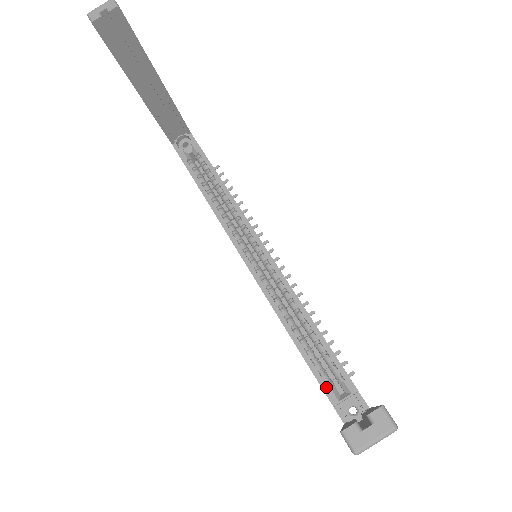
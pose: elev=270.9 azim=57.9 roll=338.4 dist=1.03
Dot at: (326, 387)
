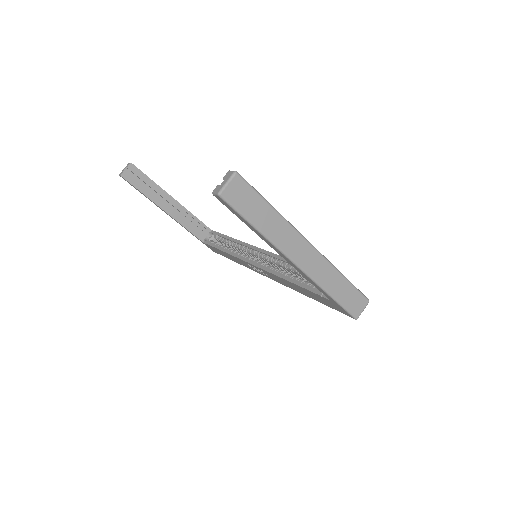
Dot at: (313, 289)
